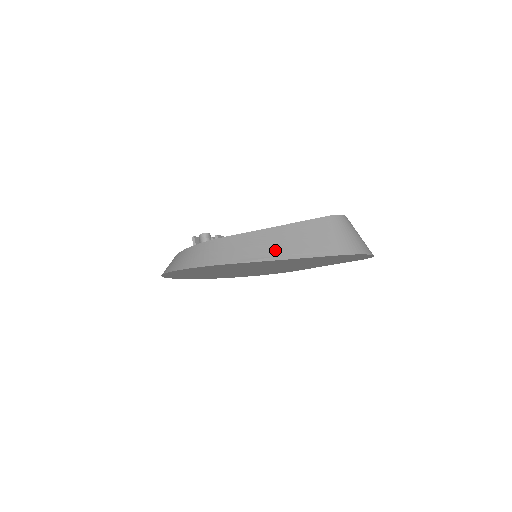
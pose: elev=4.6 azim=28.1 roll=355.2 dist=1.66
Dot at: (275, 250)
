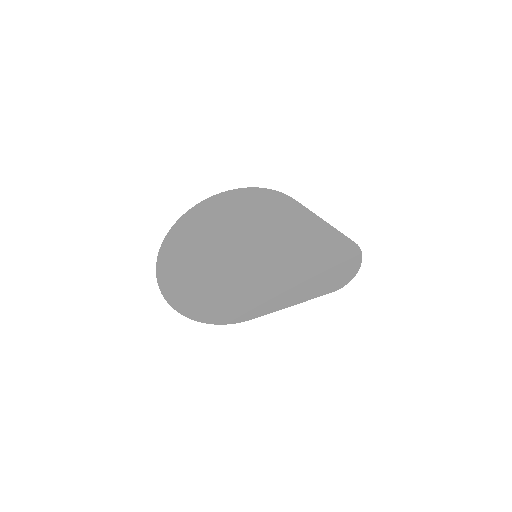
Dot at: occluded
